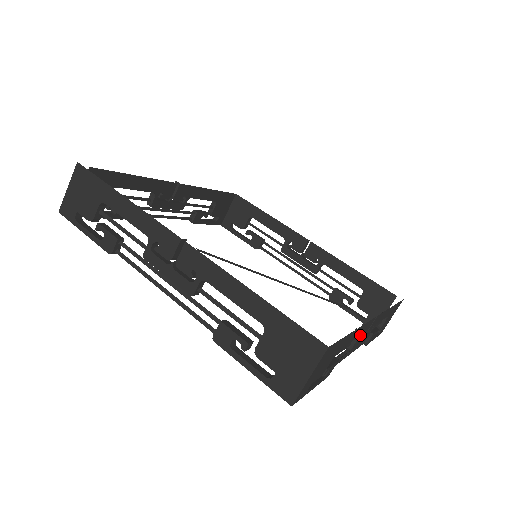
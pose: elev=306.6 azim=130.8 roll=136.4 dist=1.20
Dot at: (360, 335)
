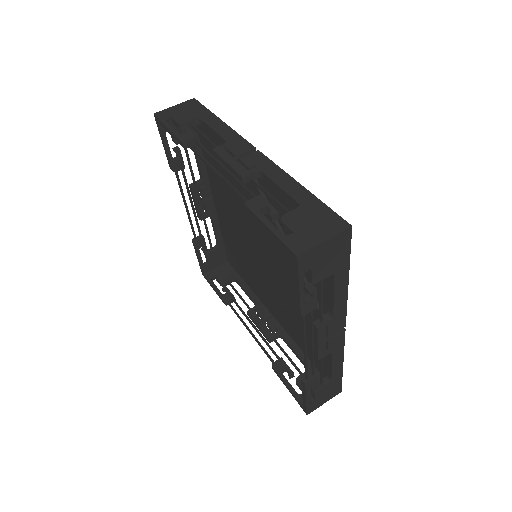
Dot at: (333, 319)
